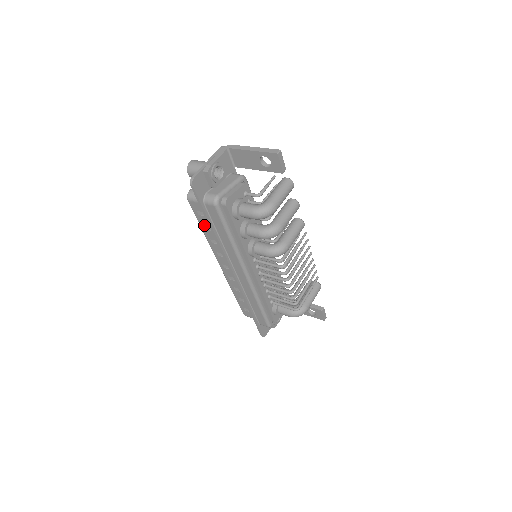
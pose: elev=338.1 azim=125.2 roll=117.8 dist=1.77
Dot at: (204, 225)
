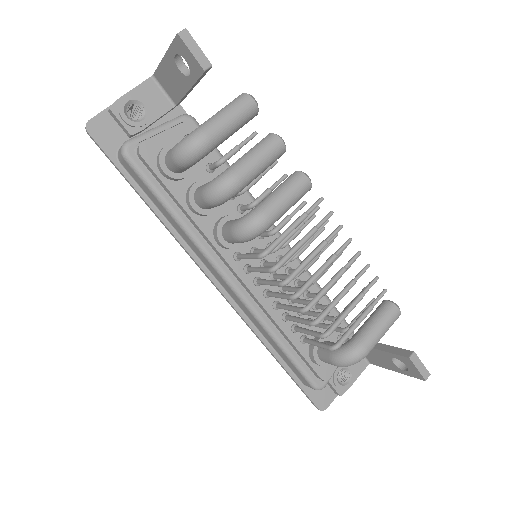
Dot at: occluded
